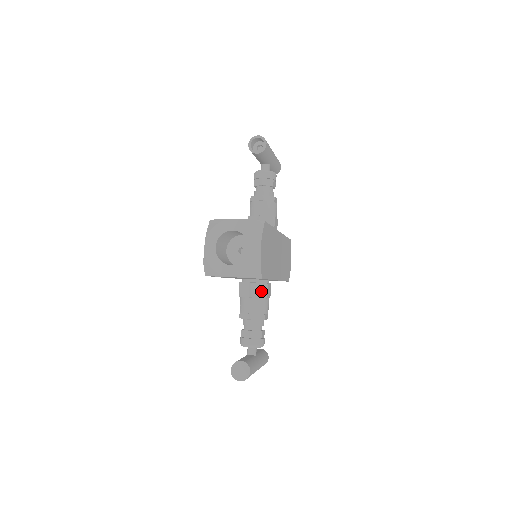
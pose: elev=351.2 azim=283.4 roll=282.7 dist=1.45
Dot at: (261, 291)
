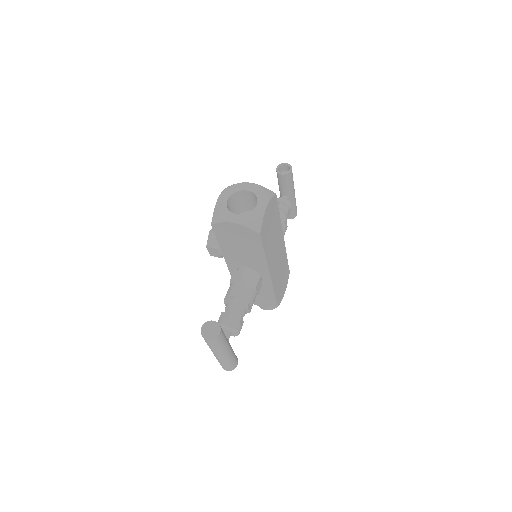
Dot at: (252, 280)
